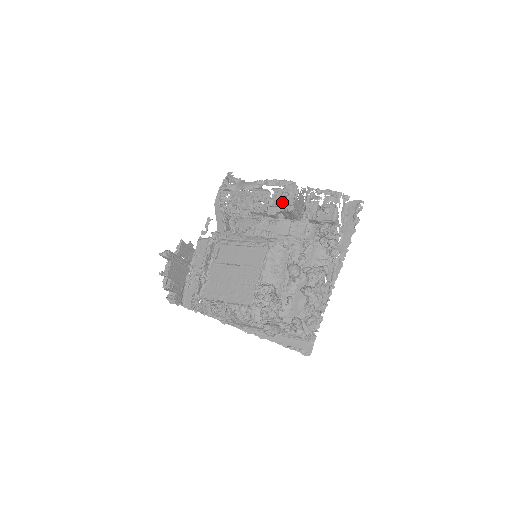
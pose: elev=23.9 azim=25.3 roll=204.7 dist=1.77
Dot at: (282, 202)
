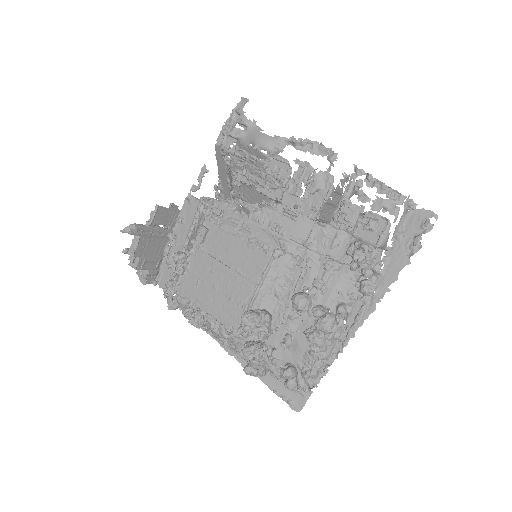
Dot at: (304, 199)
